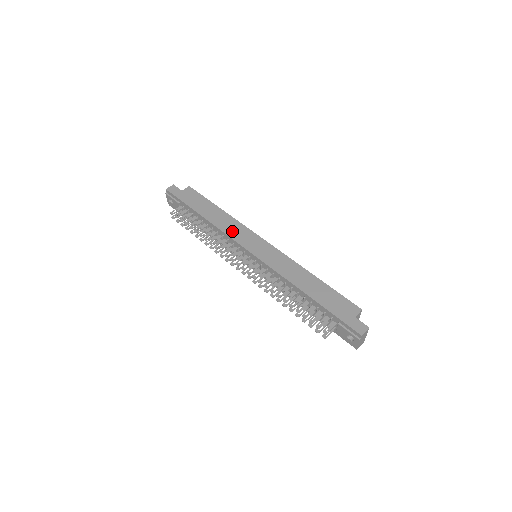
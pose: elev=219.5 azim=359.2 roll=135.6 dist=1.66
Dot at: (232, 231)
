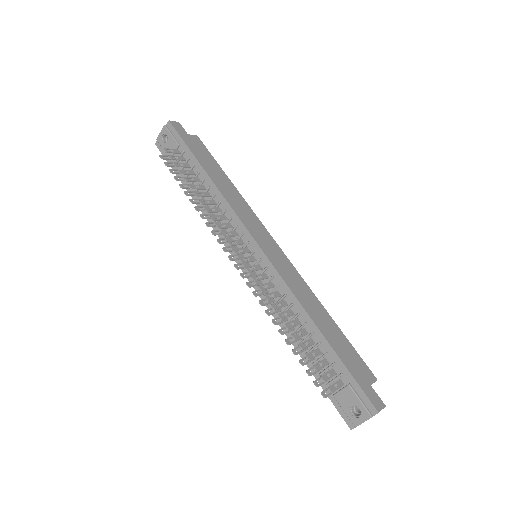
Dot at: (241, 211)
